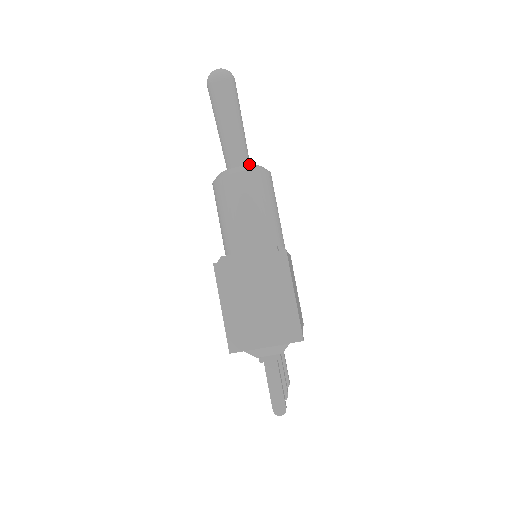
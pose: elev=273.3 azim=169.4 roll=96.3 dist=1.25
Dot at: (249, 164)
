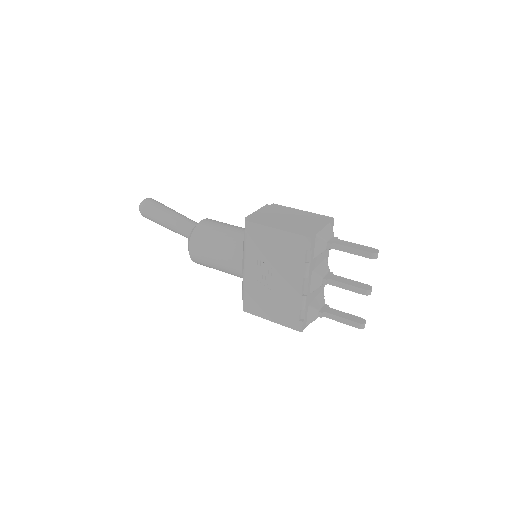
Dot at: occluded
